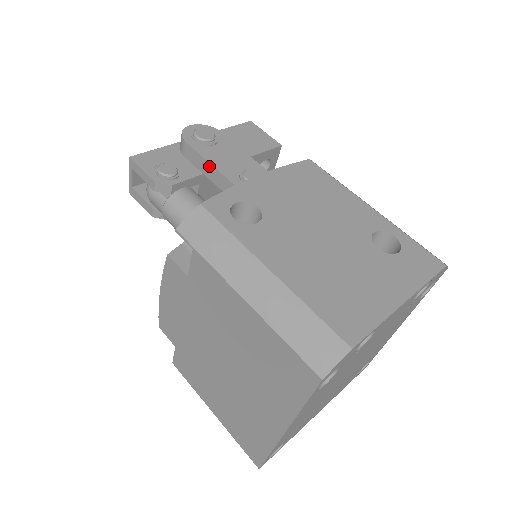
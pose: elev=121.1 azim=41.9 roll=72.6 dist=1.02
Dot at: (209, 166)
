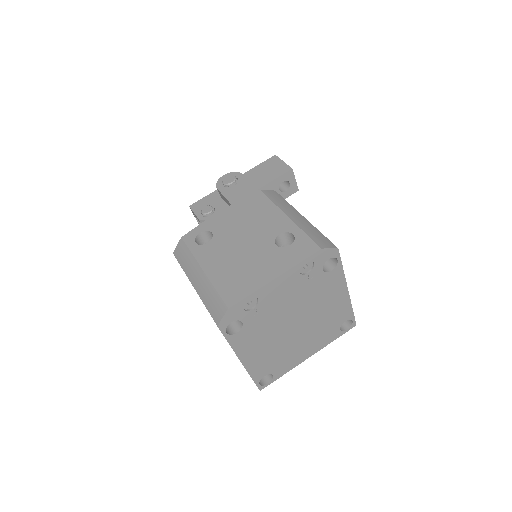
Dot at: (228, 202)
